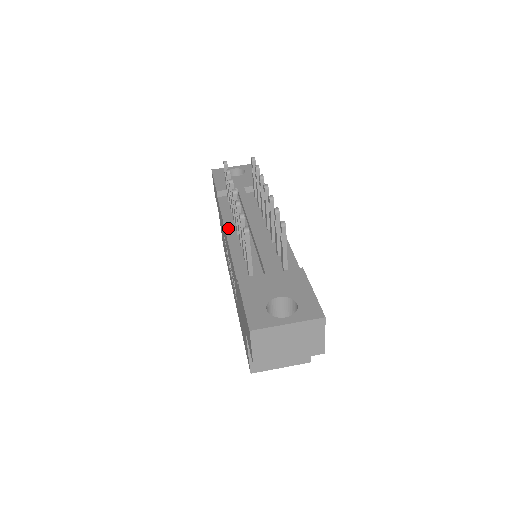
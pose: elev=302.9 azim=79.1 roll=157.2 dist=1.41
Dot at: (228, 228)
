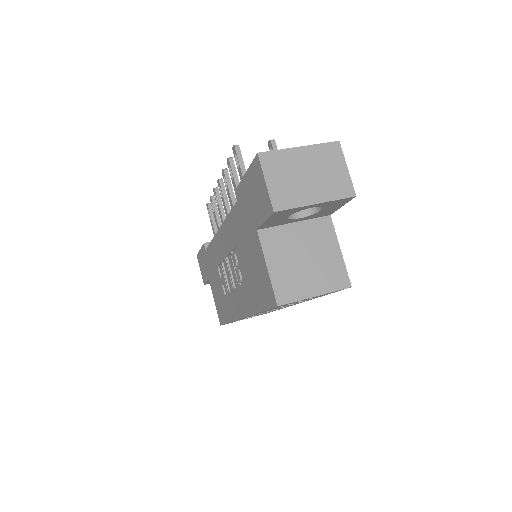
Dot at: occluded
